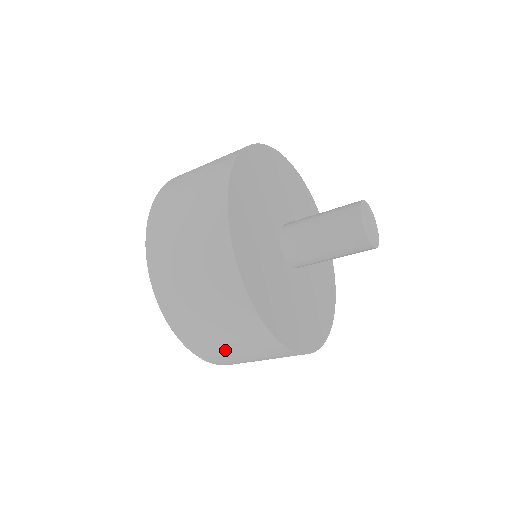
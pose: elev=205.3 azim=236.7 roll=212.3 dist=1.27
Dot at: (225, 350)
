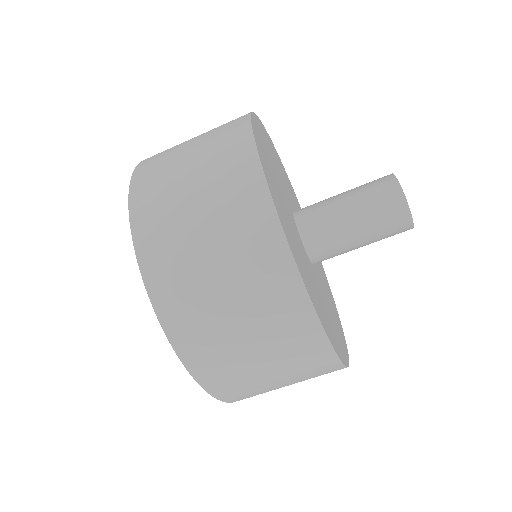
Dot at: (176, 190)
